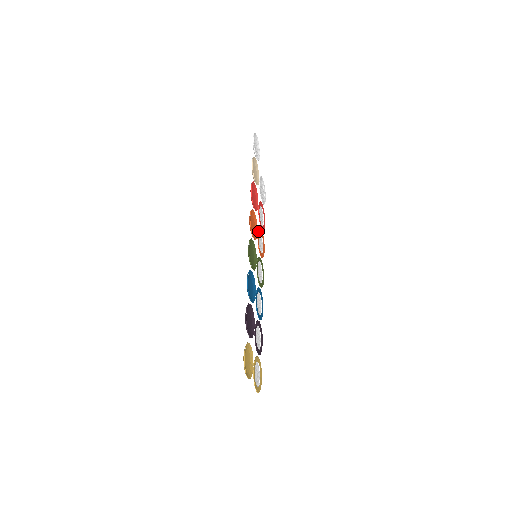
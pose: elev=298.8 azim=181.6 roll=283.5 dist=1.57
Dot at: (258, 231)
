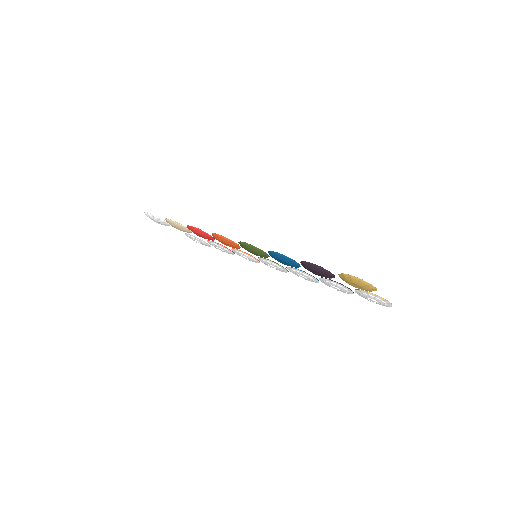
Dot at: (233, 249)
